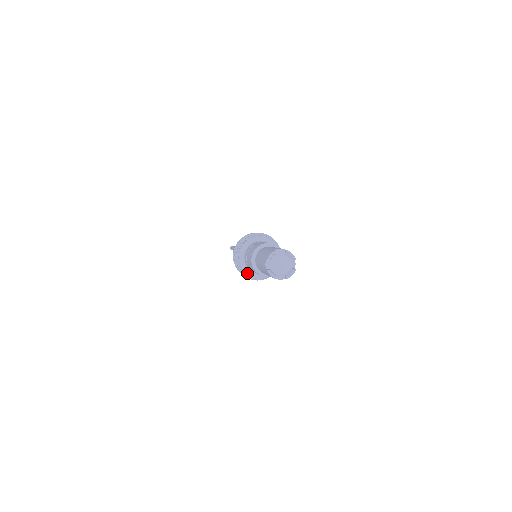
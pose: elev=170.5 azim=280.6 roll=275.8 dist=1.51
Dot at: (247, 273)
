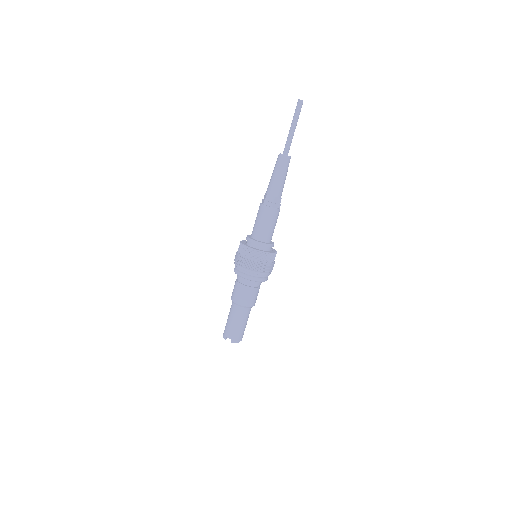
Dot at: occluded
